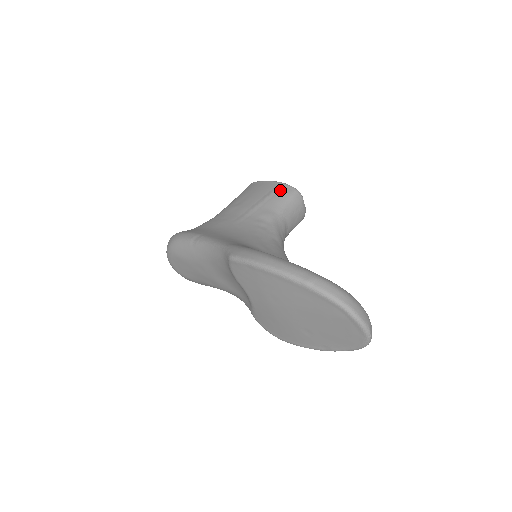
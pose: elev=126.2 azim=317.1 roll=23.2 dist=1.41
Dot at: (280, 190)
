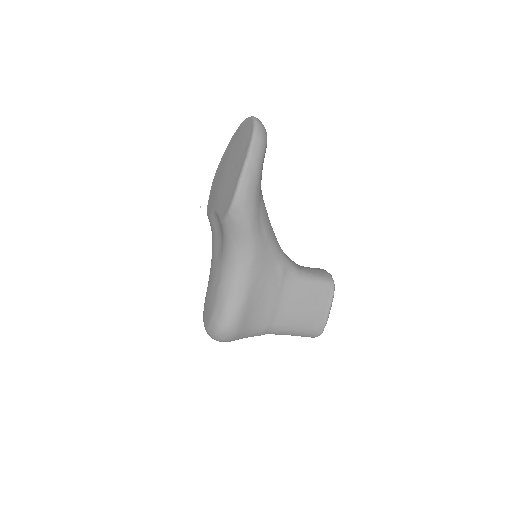
Dot at: occluded
